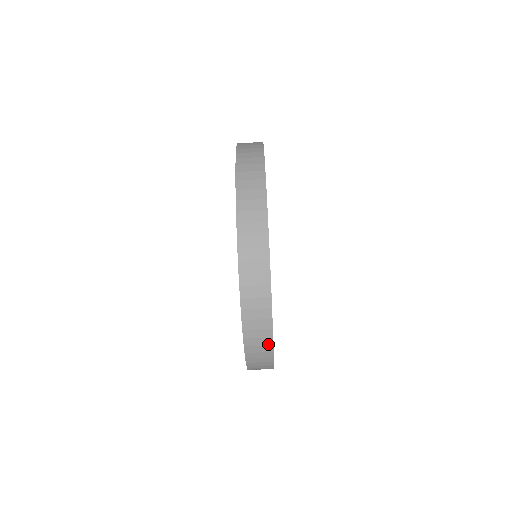
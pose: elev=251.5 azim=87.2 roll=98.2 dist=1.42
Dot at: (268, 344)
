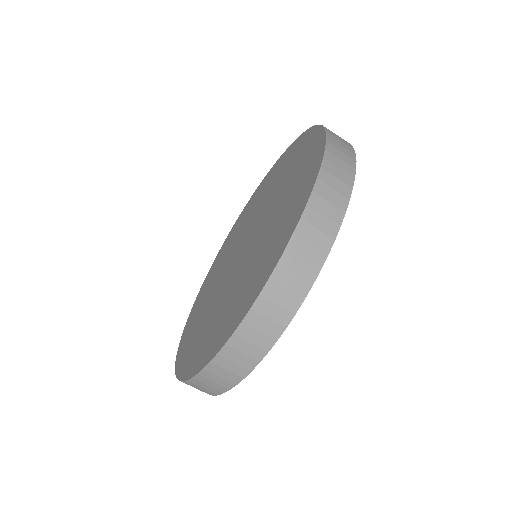
Dot at: (323, 249)
